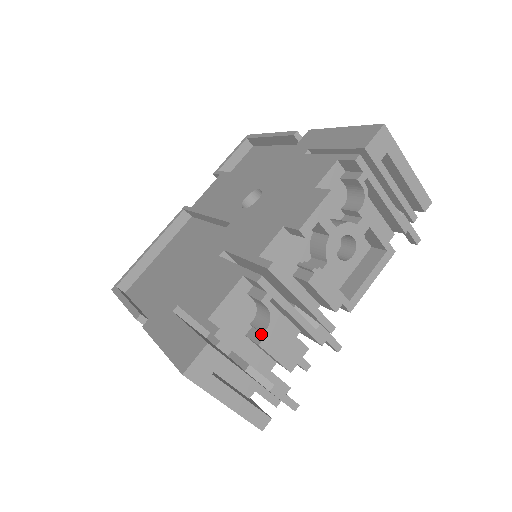
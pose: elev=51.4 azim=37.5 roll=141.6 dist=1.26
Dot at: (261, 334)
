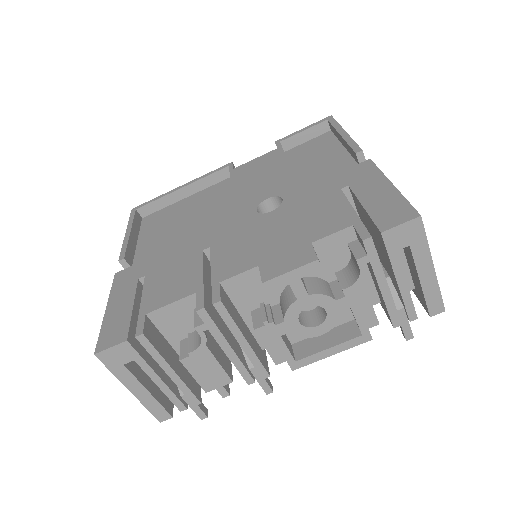
Dot at: (188, 351)
